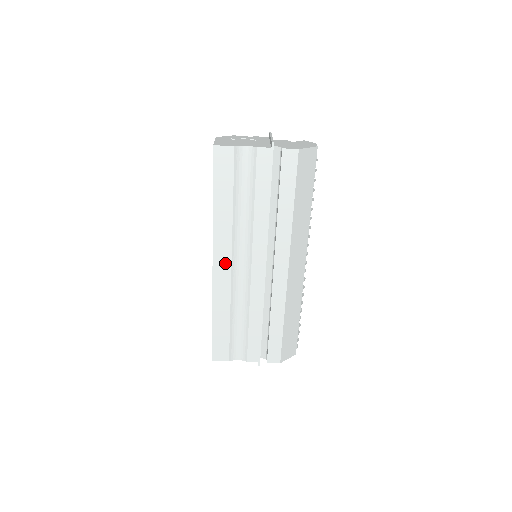
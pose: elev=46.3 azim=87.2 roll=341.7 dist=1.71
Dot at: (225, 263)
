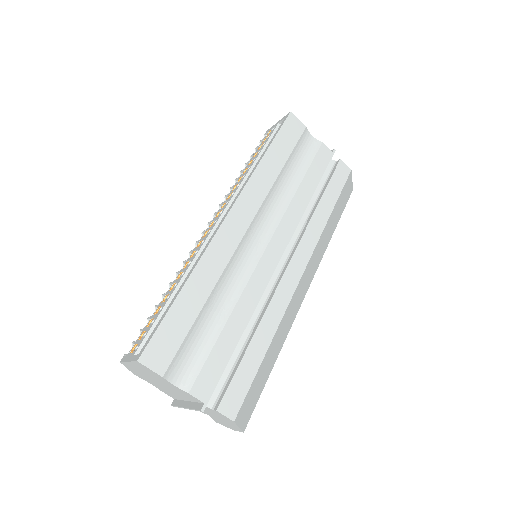
Dot at: (242, 222)
